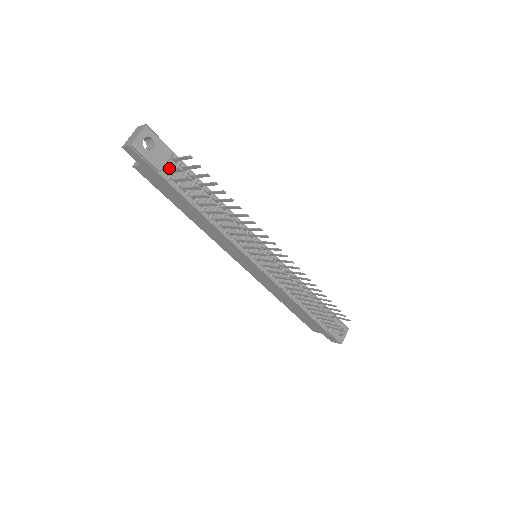
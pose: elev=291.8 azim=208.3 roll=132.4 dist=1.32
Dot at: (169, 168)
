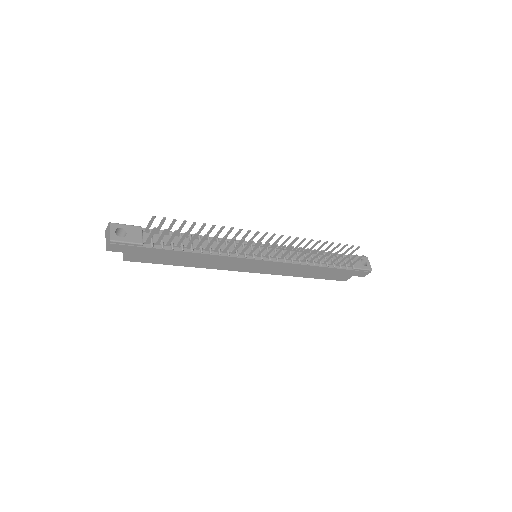
Dot at: occluded
